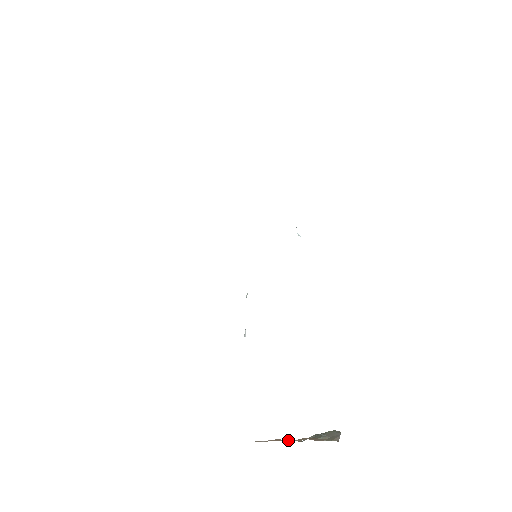
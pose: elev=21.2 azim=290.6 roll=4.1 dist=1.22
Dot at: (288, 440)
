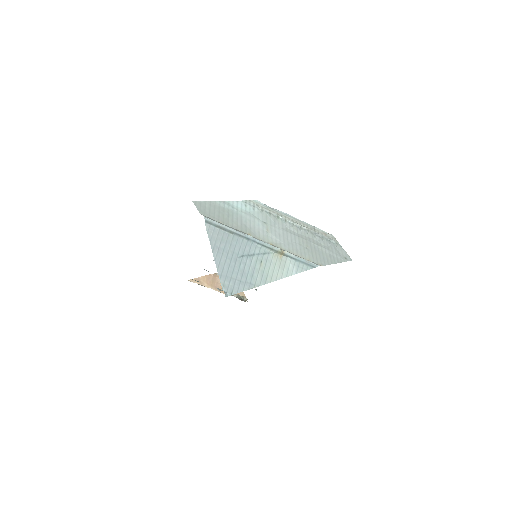
Dot at: (214, 279)
